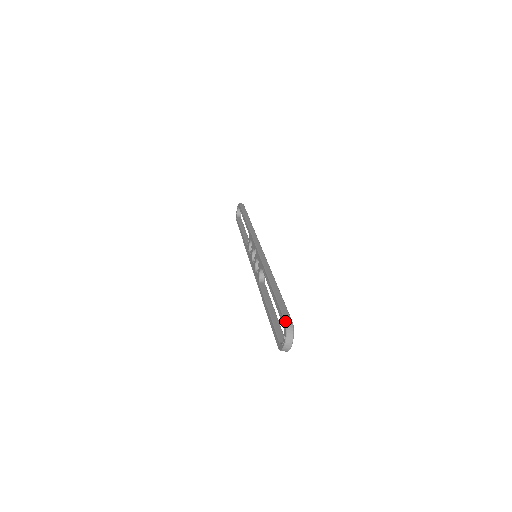
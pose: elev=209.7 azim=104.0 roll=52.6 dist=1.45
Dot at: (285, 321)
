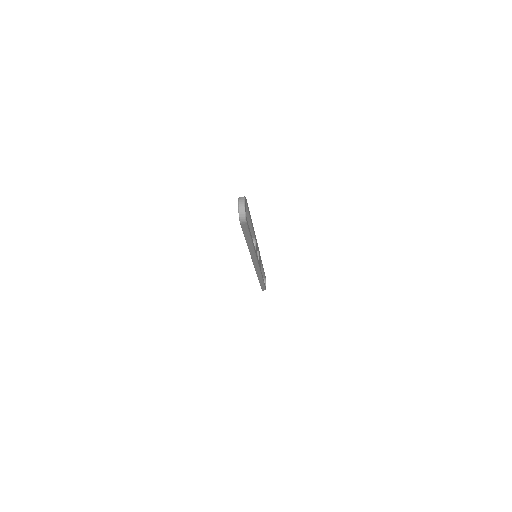
Dot at: occluded
